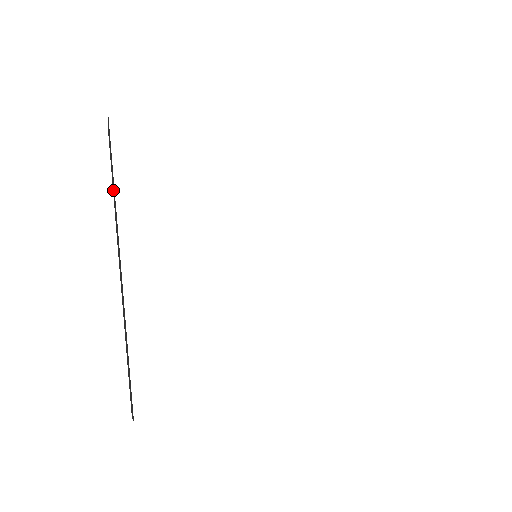
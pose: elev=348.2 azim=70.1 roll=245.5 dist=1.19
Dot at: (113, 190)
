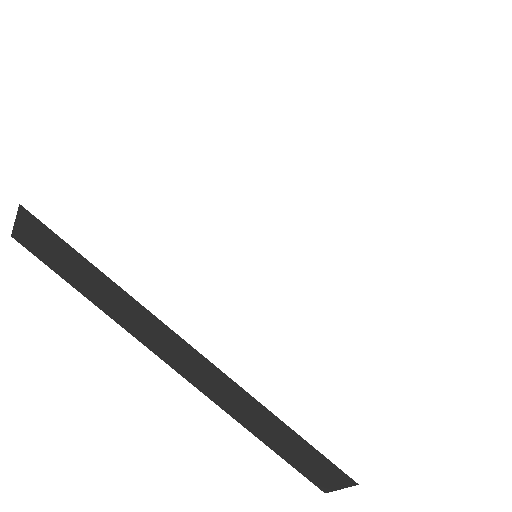
Dot at: (93, 293)
